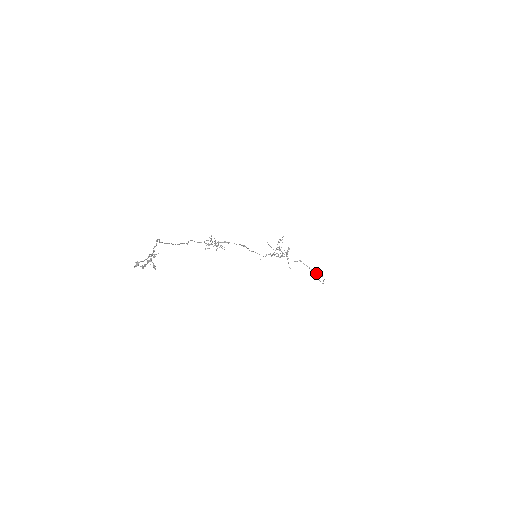
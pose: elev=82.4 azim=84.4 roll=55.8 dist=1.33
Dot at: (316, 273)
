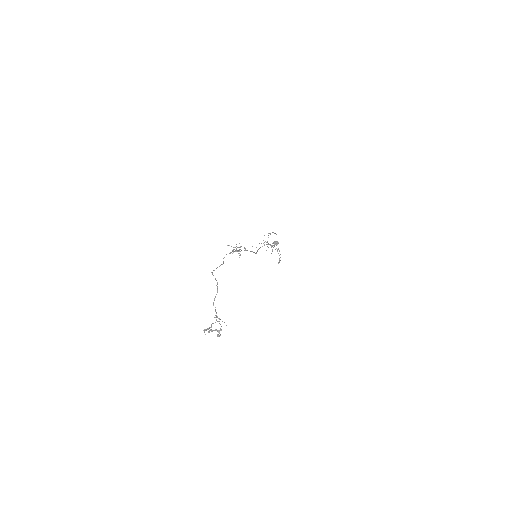
Dot at: (275, 243)
